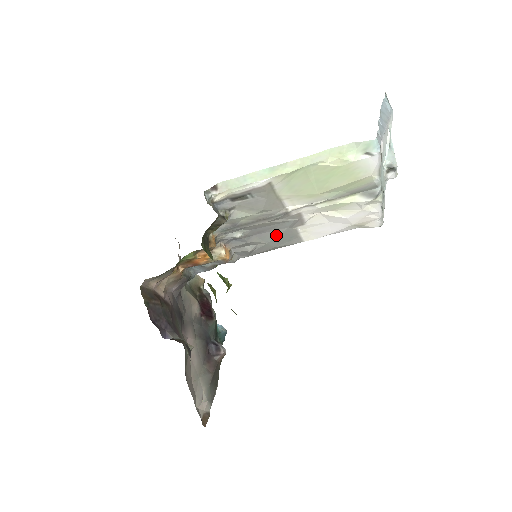
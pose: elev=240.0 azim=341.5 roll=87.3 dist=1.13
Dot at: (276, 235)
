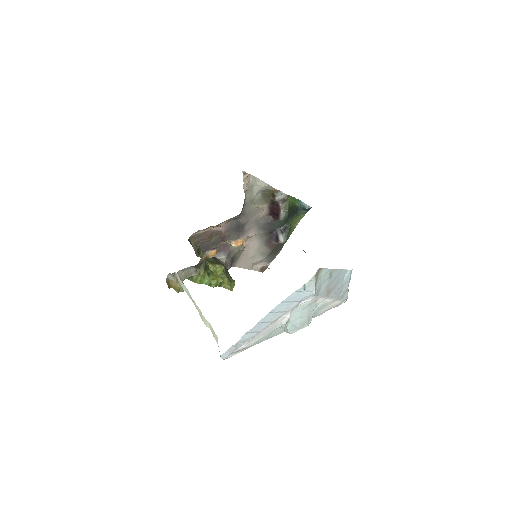
Dot at: occluded
